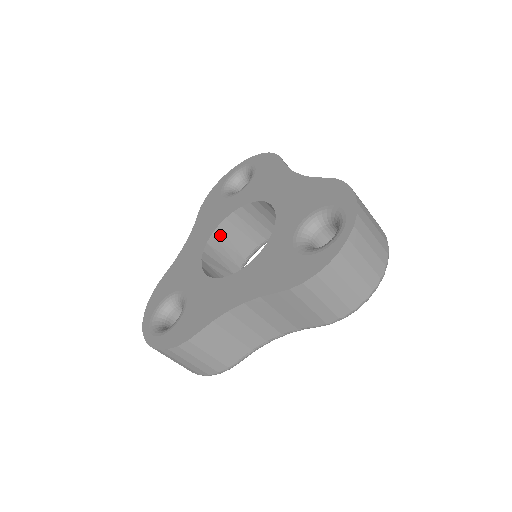
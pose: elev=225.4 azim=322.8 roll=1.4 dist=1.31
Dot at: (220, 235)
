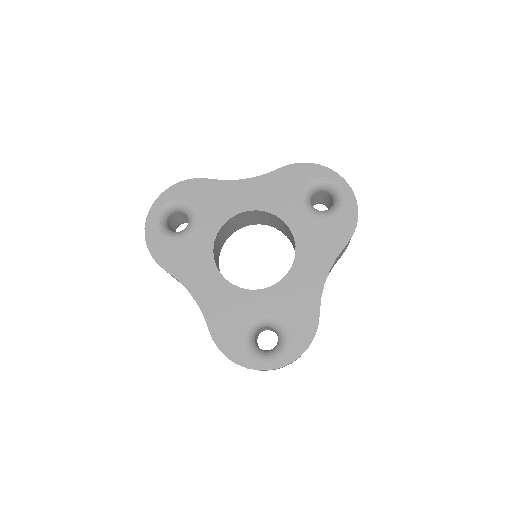
Dot at: (262, 213)
